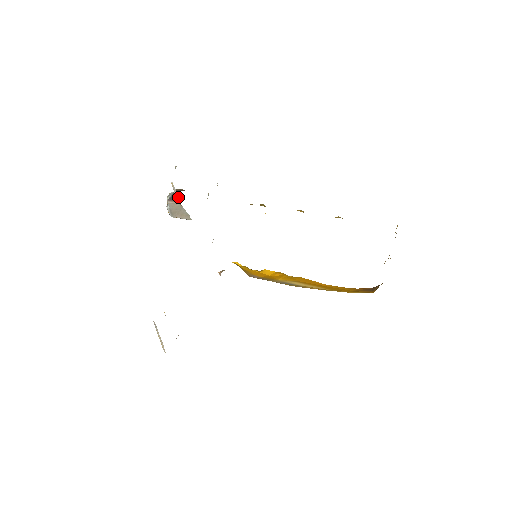
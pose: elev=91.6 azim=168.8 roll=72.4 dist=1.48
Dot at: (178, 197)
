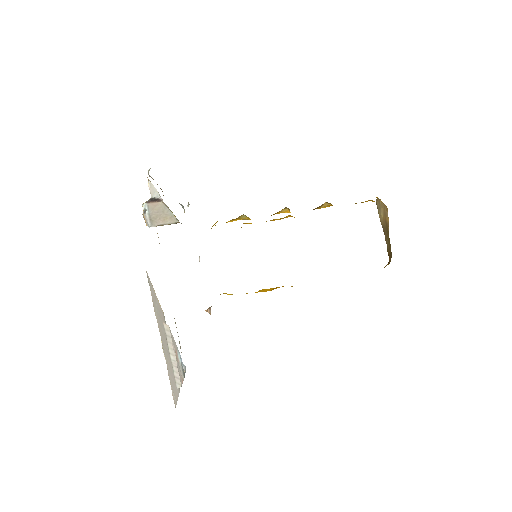
Dot at: (158, 197)
